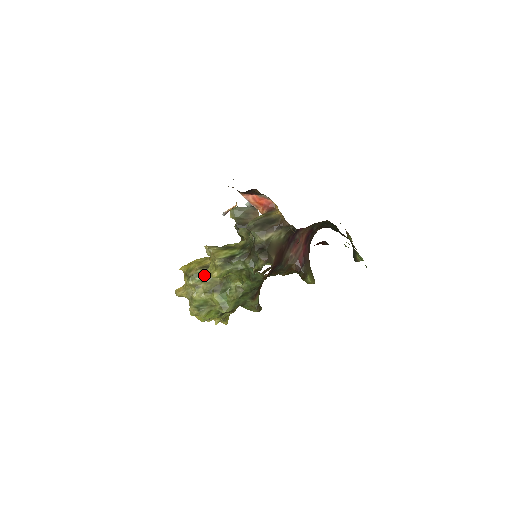
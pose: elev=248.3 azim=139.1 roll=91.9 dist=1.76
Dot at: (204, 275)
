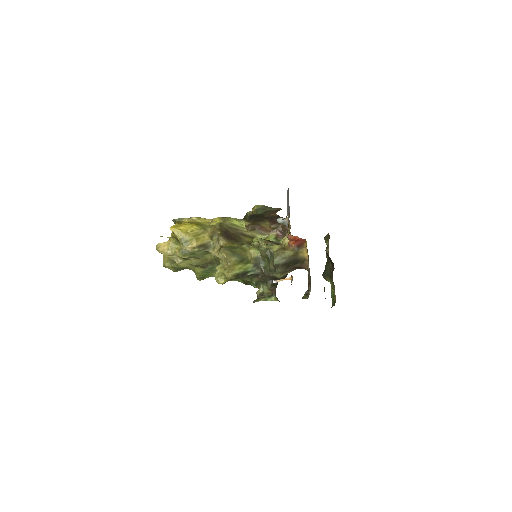
Dot at: (199, 254)
